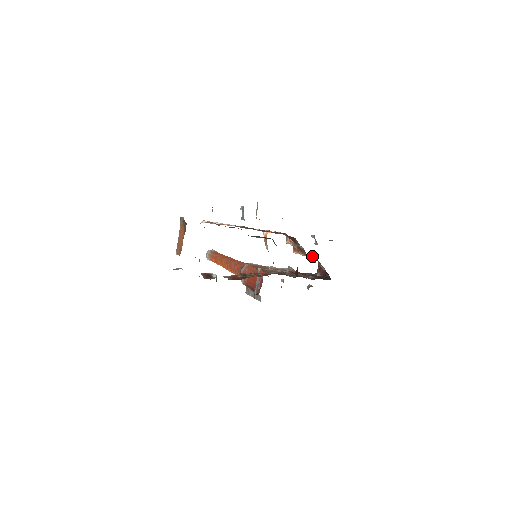
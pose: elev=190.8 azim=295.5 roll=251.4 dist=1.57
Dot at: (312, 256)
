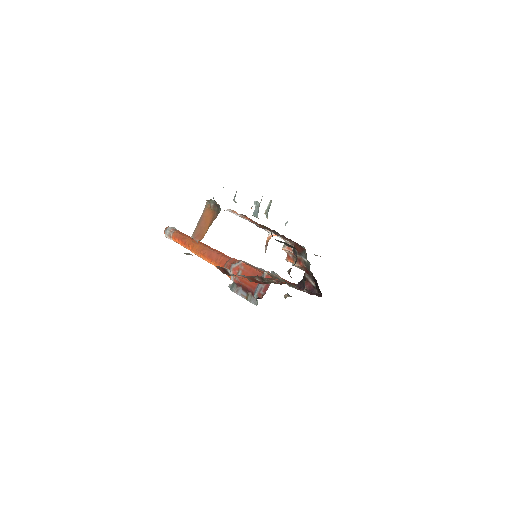
Dot at: (305, 269)
